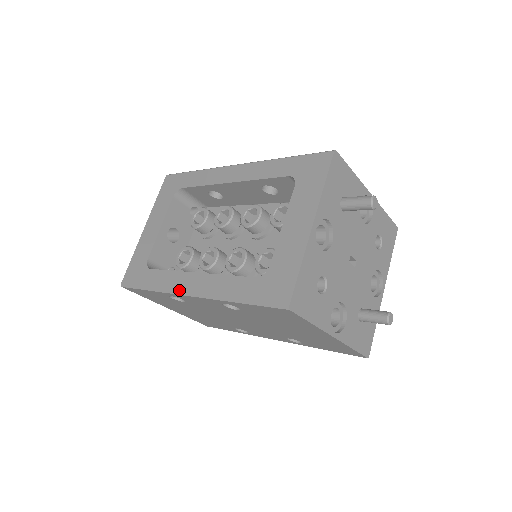
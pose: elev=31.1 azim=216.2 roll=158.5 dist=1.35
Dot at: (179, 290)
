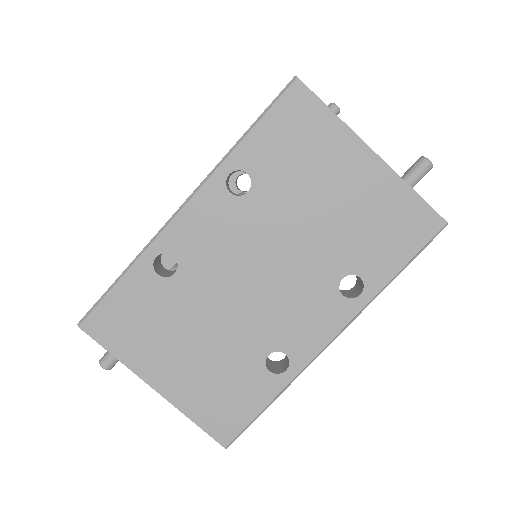
Dot at: (167, 222)
